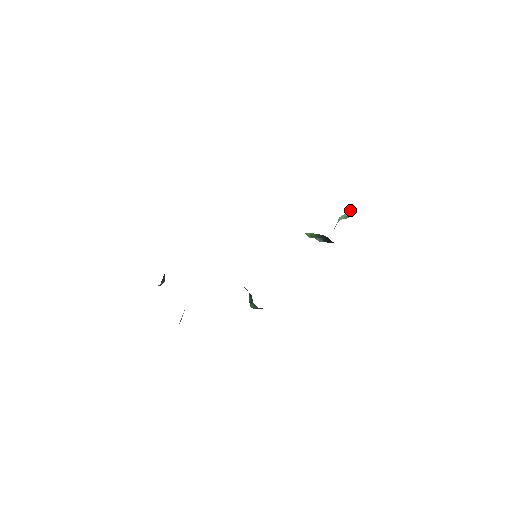
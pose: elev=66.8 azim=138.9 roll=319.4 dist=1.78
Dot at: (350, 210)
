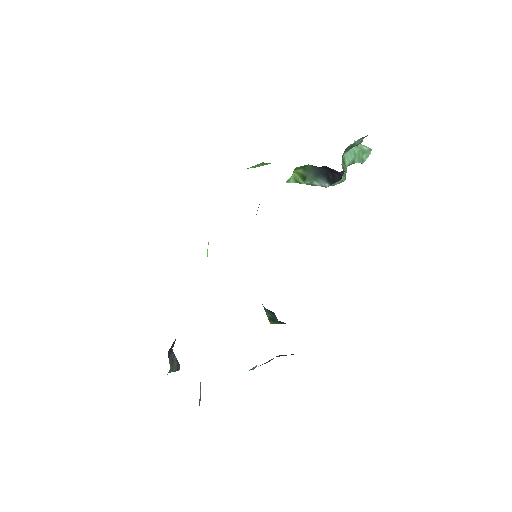
Dot at: occluded
